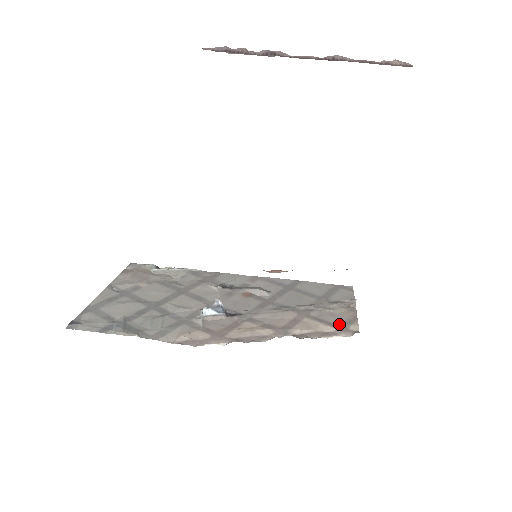
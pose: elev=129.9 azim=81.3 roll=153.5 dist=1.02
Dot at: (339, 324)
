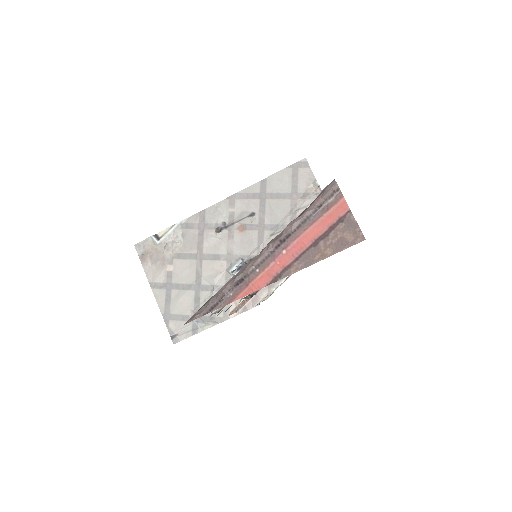
Dot at: occluded
